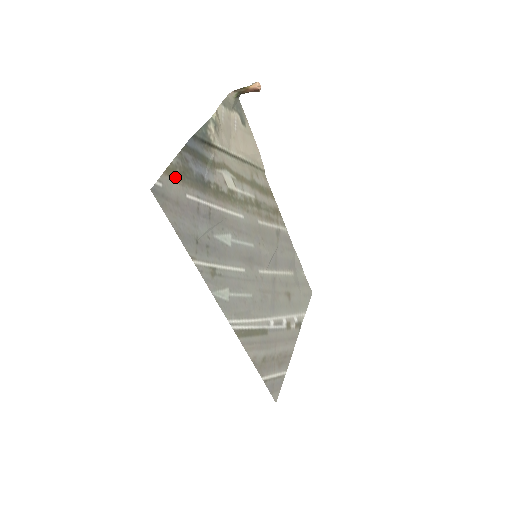
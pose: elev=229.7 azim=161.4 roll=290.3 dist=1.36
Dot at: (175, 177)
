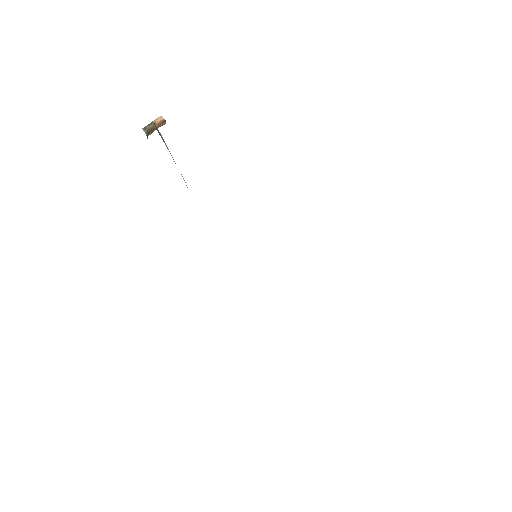
Dot at: occluded
